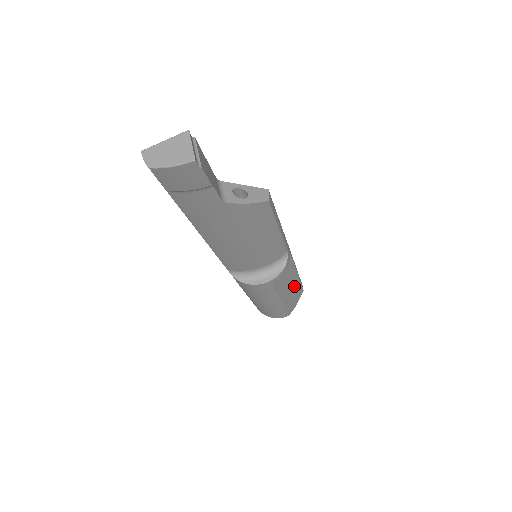
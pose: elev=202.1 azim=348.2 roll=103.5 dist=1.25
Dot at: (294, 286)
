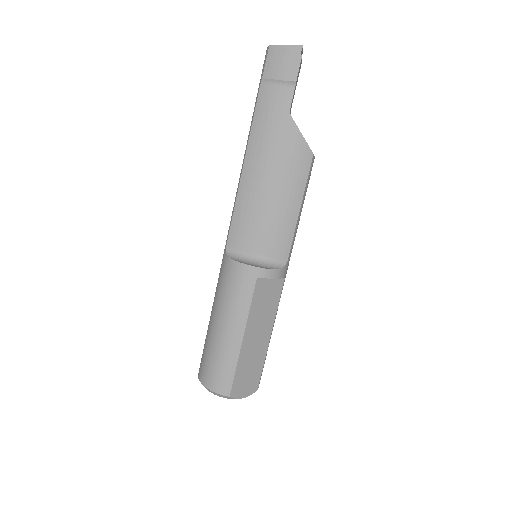
Dot at: (259, 350)
